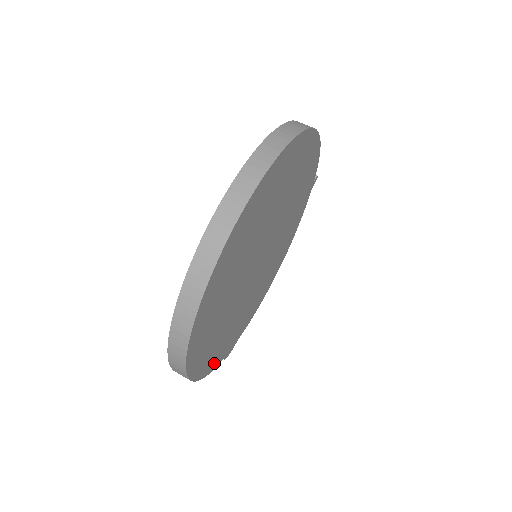
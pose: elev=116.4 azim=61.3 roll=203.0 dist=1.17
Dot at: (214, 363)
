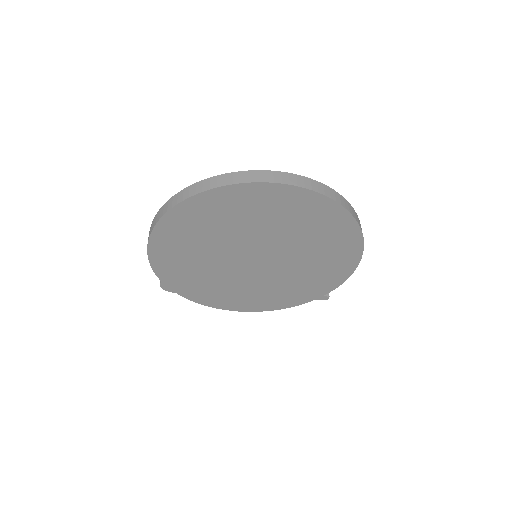
Dot at: (160, 265)
